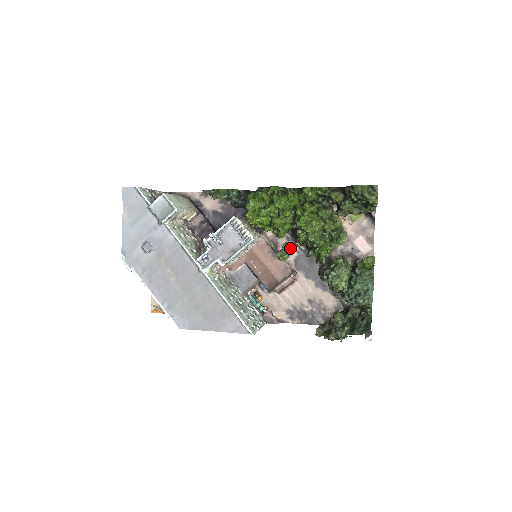
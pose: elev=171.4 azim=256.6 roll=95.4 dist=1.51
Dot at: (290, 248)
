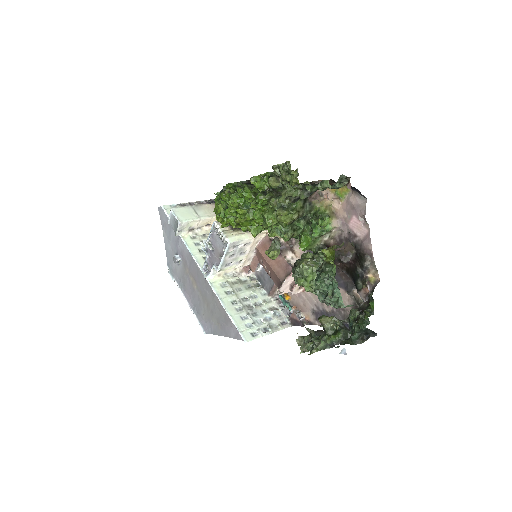
Dot at: (278, 244)
